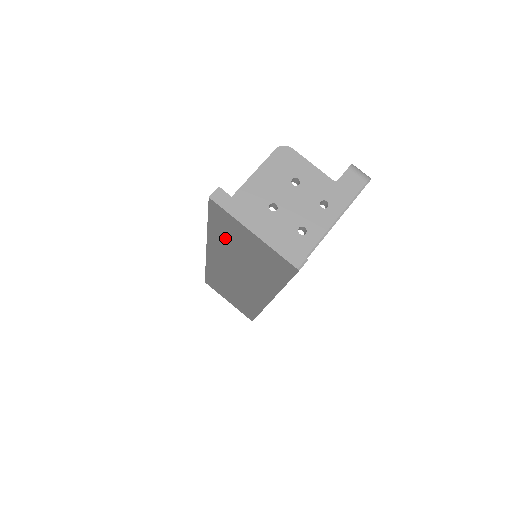
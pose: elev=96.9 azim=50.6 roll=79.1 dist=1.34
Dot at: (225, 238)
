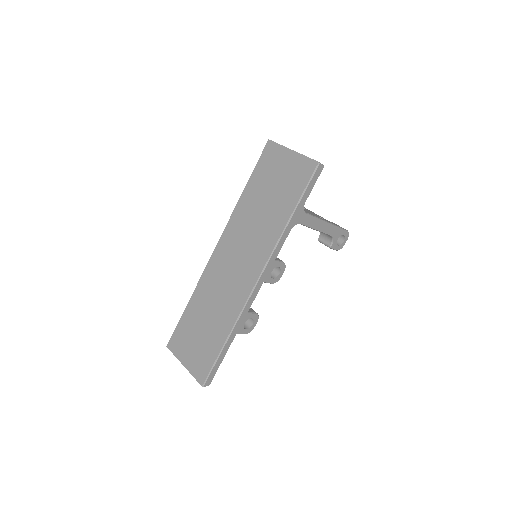
Dot at: (257, 188)
